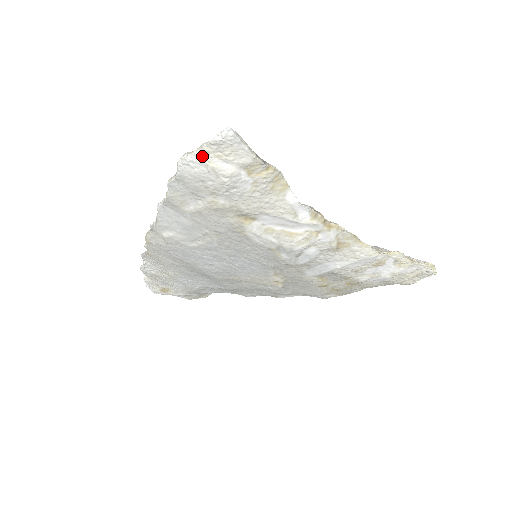
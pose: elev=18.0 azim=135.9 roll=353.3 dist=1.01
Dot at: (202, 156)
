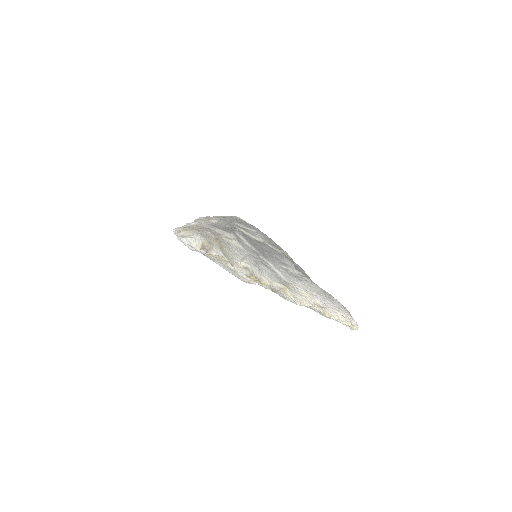
Dot at: occluded
